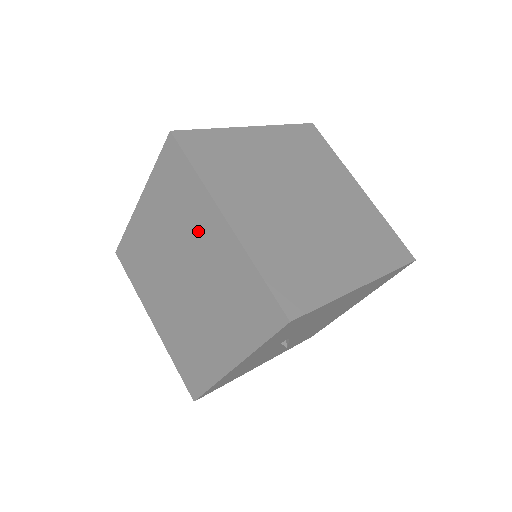
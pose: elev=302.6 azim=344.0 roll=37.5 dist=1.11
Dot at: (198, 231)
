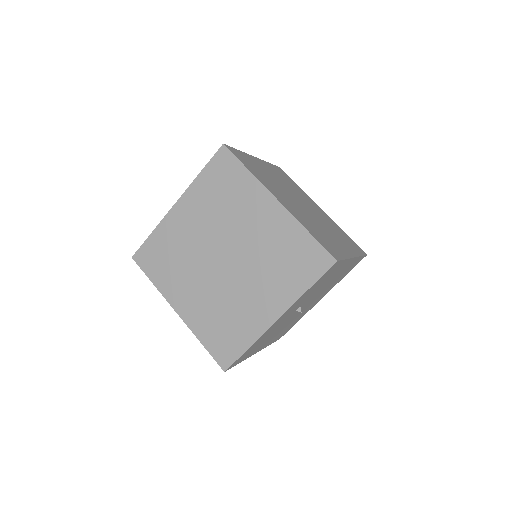
Dot at: (246, 214)
